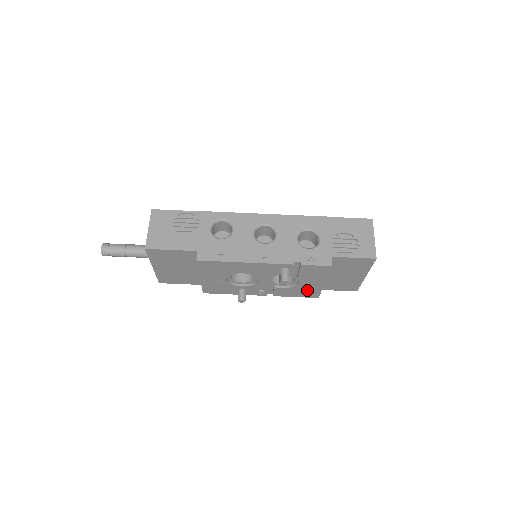
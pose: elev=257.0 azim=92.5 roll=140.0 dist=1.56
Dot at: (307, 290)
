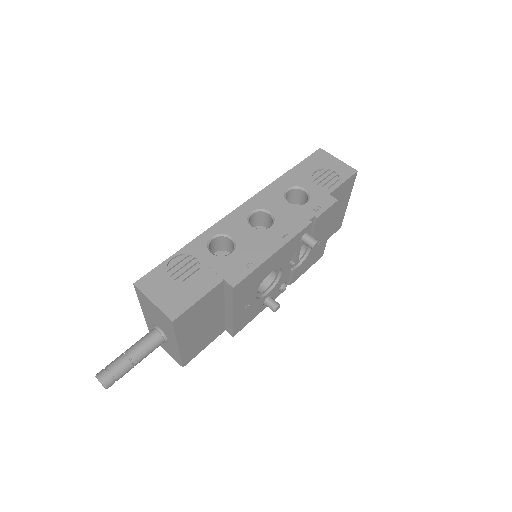
Dot at: (316, 252)
